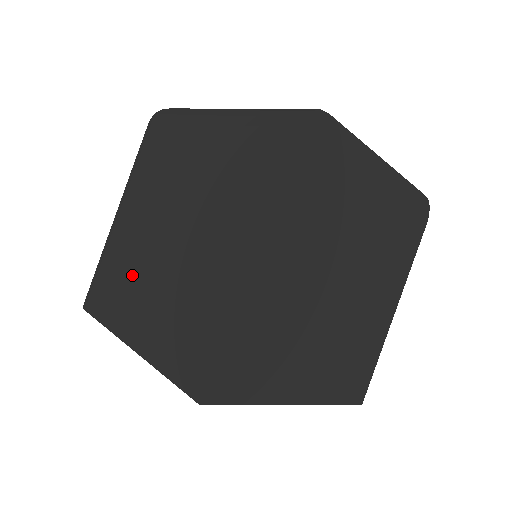
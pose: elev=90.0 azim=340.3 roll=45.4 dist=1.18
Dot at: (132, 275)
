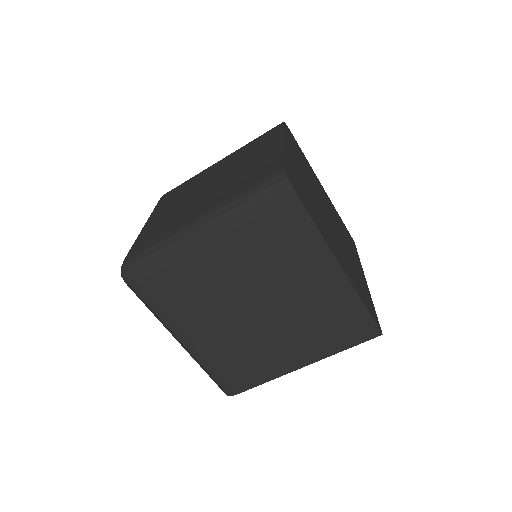
Dot at: (255, 348)
